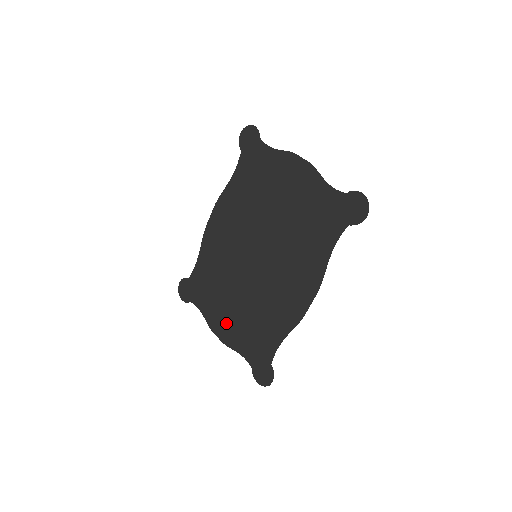
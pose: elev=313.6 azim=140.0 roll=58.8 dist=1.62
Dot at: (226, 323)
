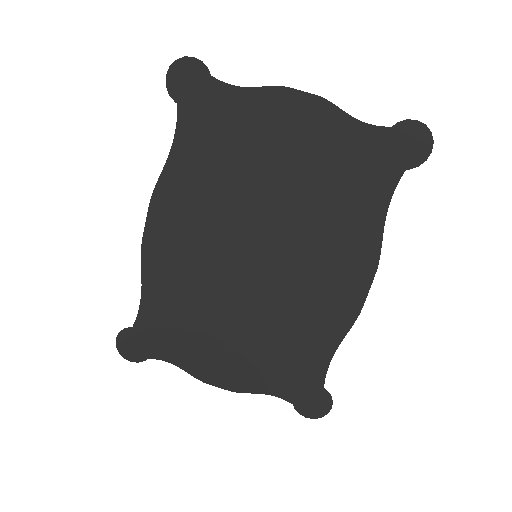
Dot at: (229, 364)
